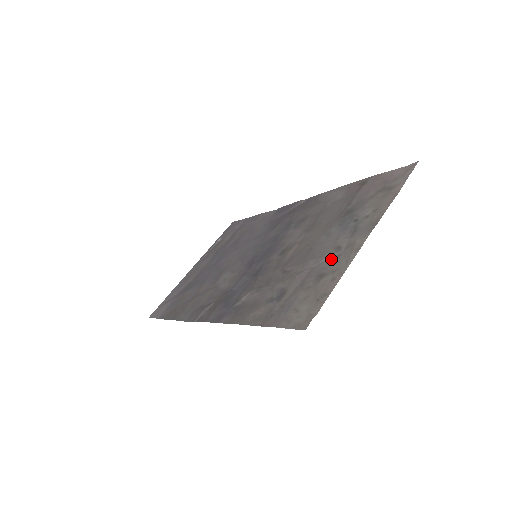
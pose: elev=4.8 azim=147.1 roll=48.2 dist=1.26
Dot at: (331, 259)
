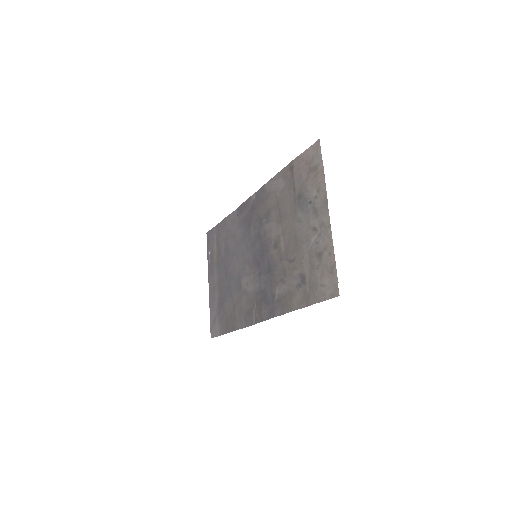
Dot at: (316, 240)
